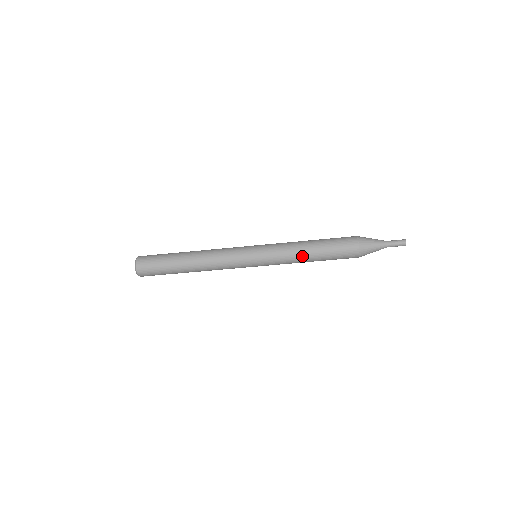
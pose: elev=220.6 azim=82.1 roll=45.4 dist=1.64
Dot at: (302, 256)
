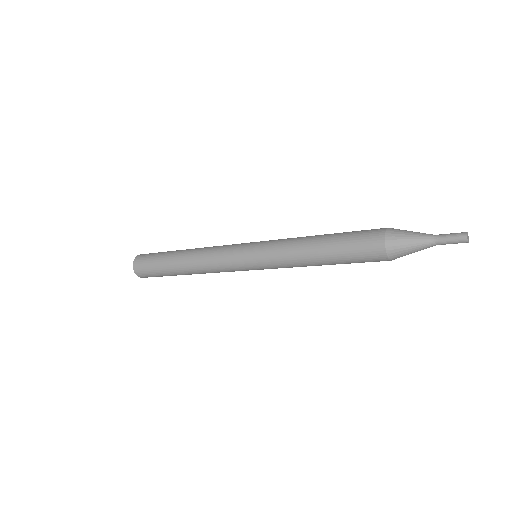
Dot at: occluded
